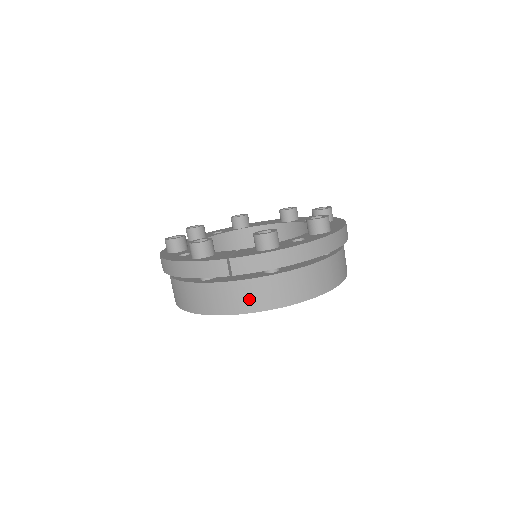
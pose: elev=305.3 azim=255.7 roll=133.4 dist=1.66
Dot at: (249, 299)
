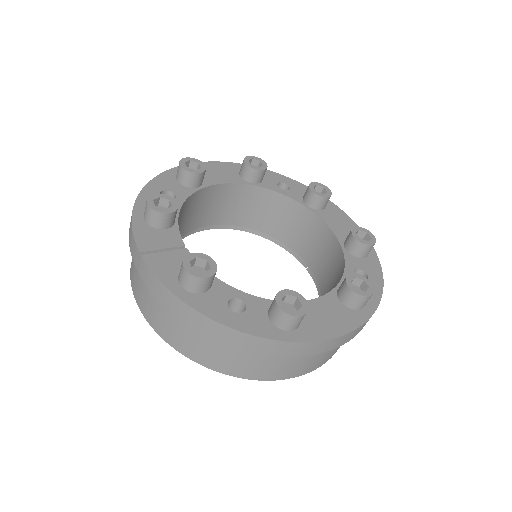
Dot at: (146, 304)
